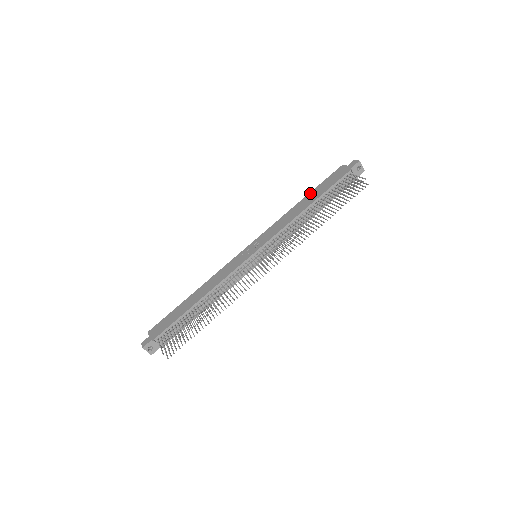
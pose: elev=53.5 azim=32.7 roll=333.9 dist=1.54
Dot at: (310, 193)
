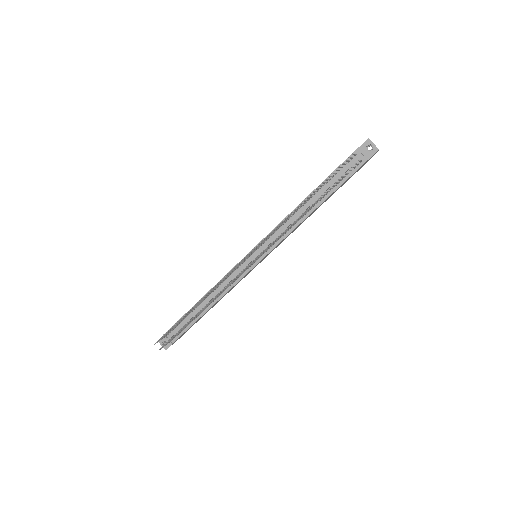
Dot at: occluded
